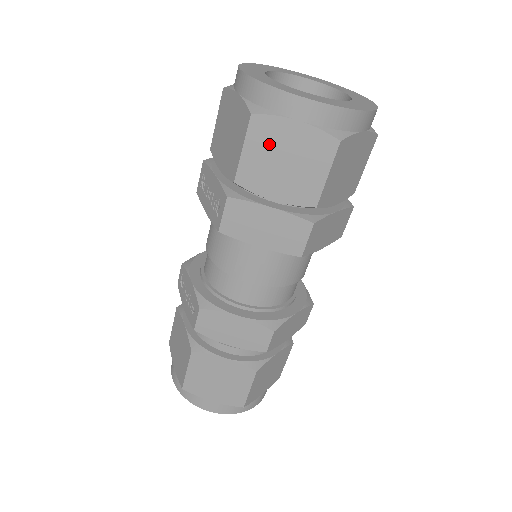
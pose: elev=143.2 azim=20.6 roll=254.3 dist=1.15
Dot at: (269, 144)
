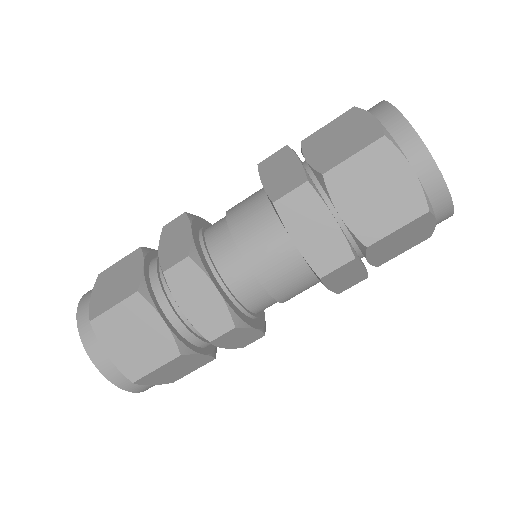
Dot at: (344, 125)
